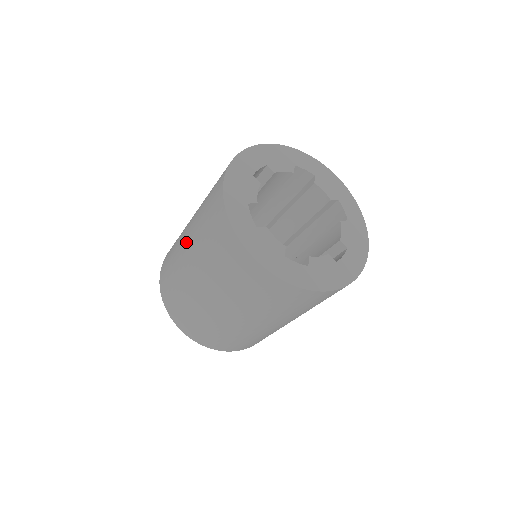
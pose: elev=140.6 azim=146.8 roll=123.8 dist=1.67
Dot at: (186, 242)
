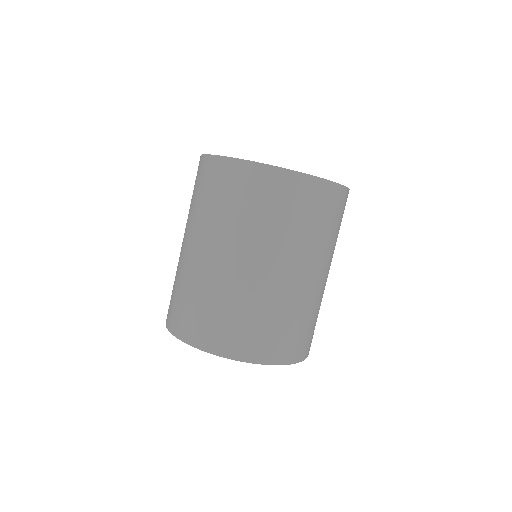
Dot at: occluded
